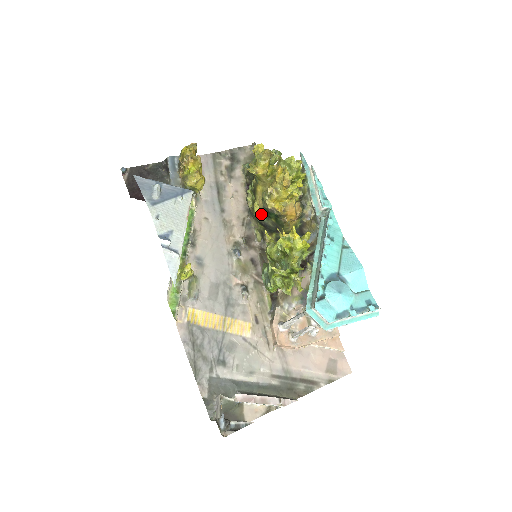
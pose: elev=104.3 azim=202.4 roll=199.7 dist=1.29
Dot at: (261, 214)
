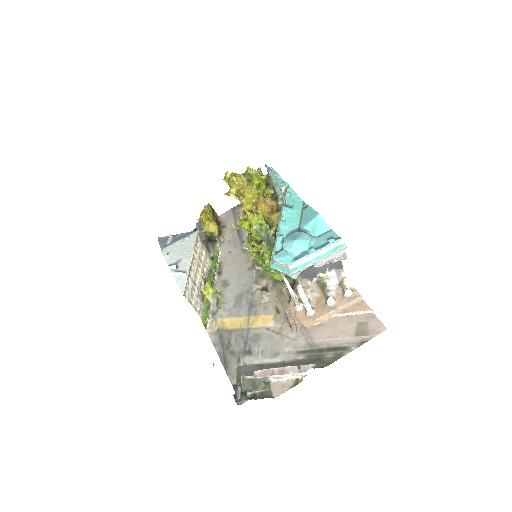
Dot at: occluded
